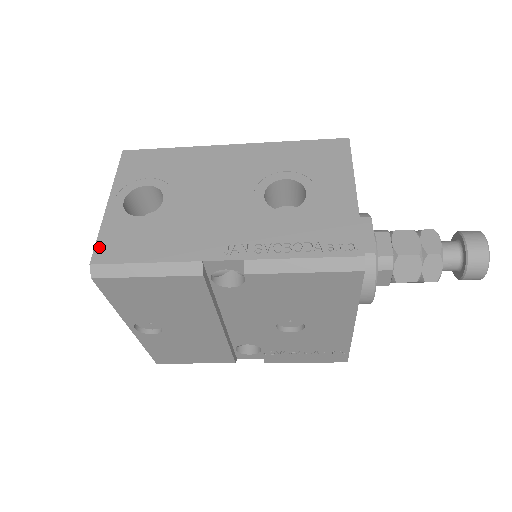
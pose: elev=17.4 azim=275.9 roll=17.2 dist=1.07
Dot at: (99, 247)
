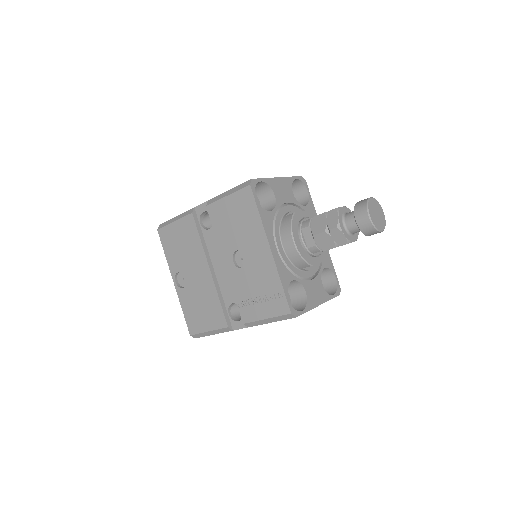
Dot at: occluded
